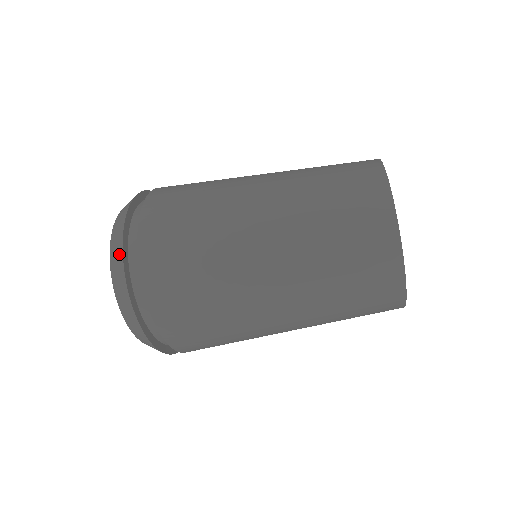
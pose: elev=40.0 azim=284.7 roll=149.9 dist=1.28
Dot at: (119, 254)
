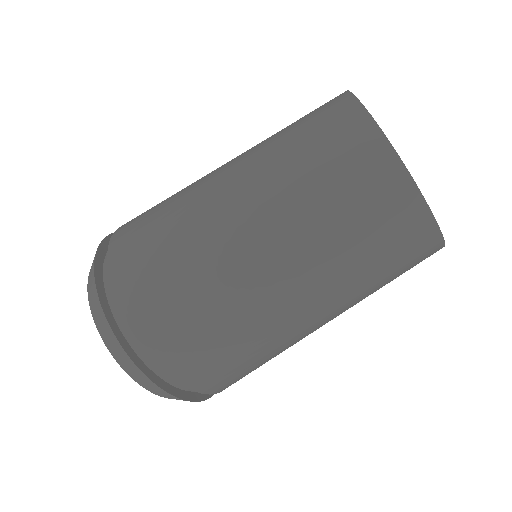
Dot at: (132, 367)
